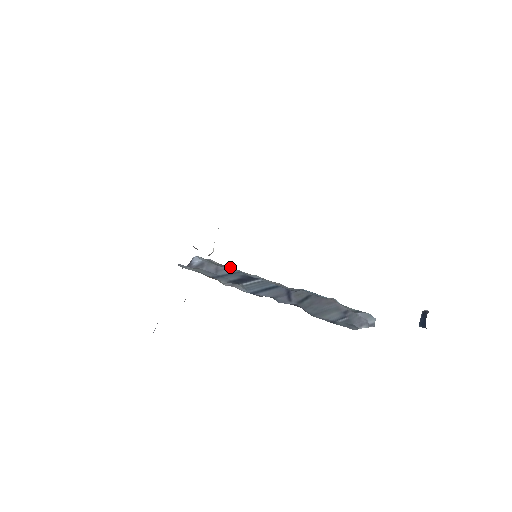
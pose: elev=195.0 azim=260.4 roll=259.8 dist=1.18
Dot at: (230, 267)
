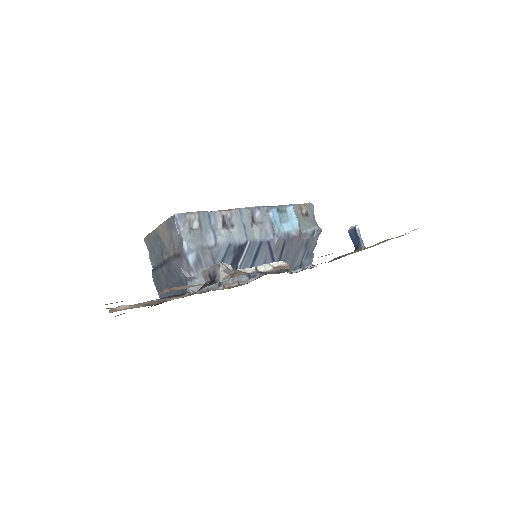
Dot at: (205, 215)
